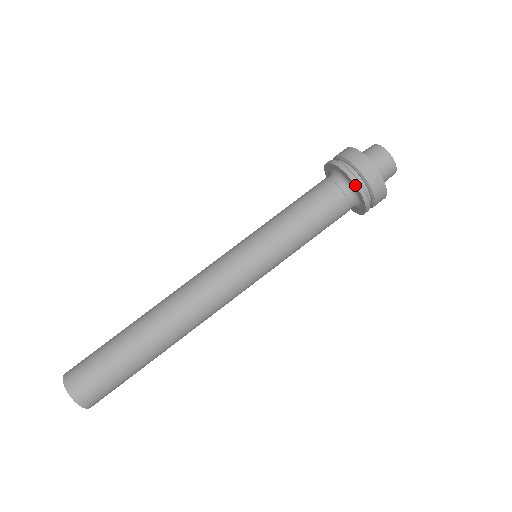
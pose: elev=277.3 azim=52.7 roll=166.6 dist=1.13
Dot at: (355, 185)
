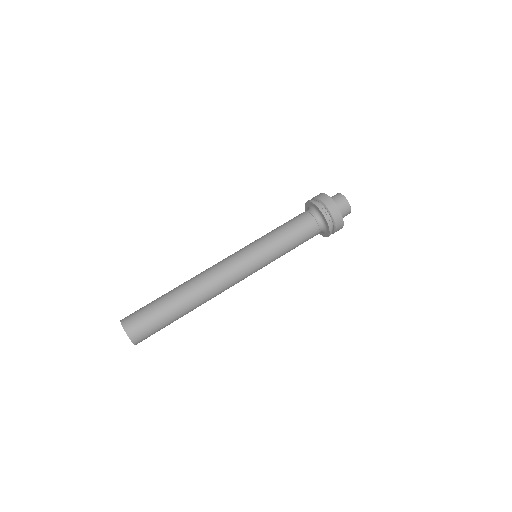
Dot at: (328, 226)
